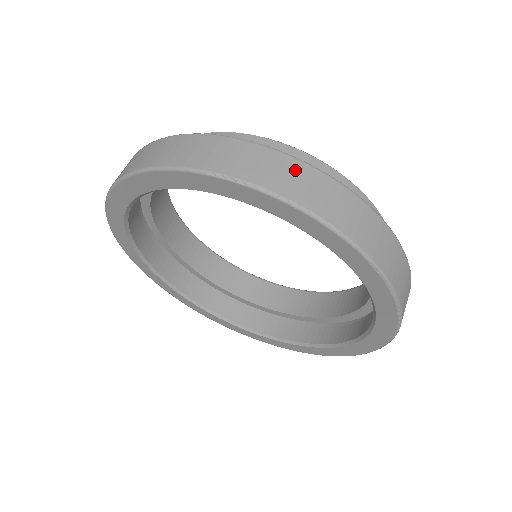
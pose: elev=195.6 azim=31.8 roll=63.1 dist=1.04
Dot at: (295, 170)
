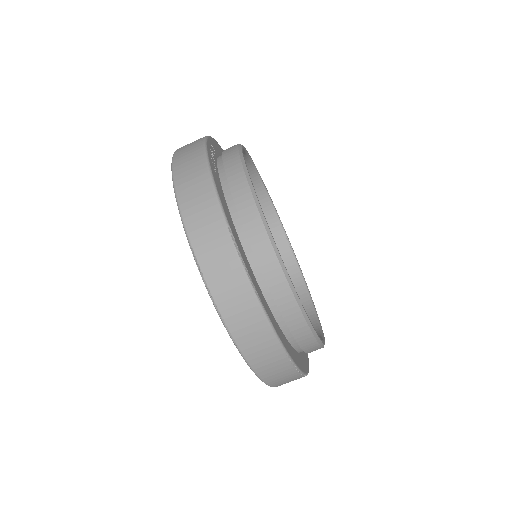
Dot at: (243, 296)
